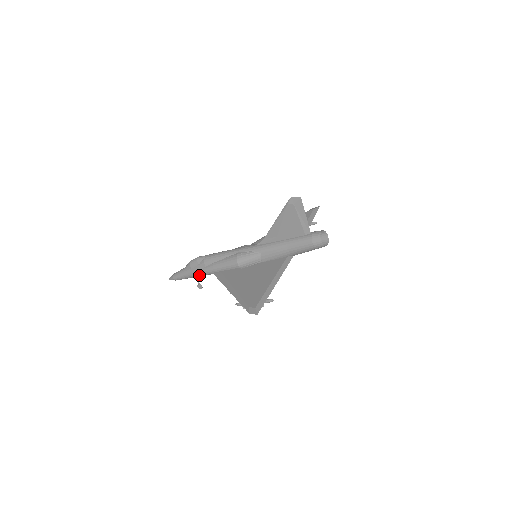
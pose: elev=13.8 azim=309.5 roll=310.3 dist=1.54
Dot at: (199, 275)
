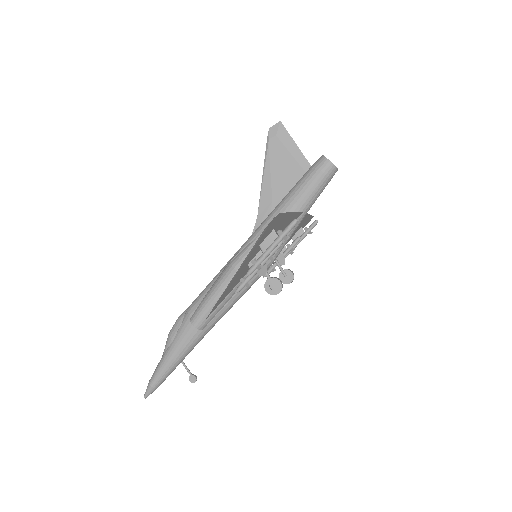
Dot at: (186, 345)
